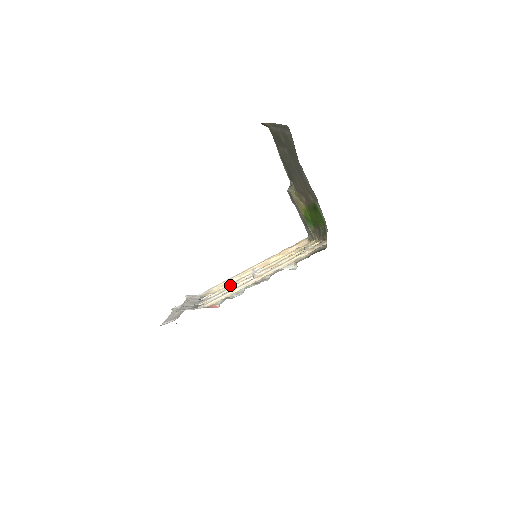
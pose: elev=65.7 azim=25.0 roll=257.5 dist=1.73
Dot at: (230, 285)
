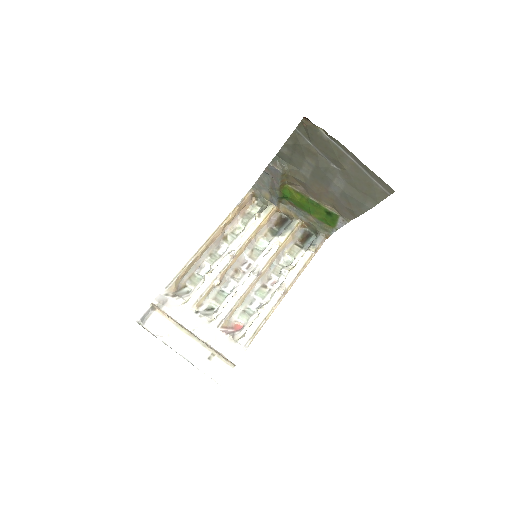
Dot at: (217, 283)
